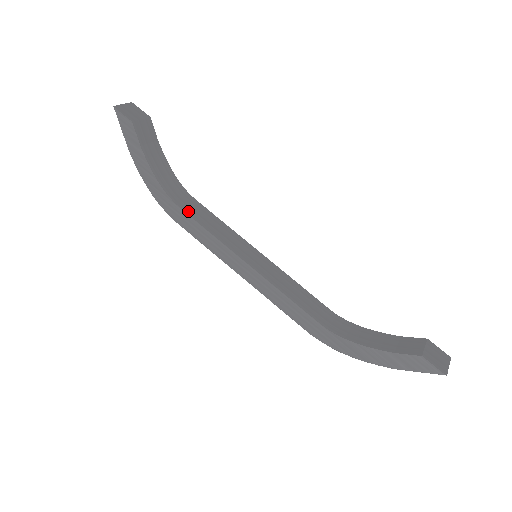
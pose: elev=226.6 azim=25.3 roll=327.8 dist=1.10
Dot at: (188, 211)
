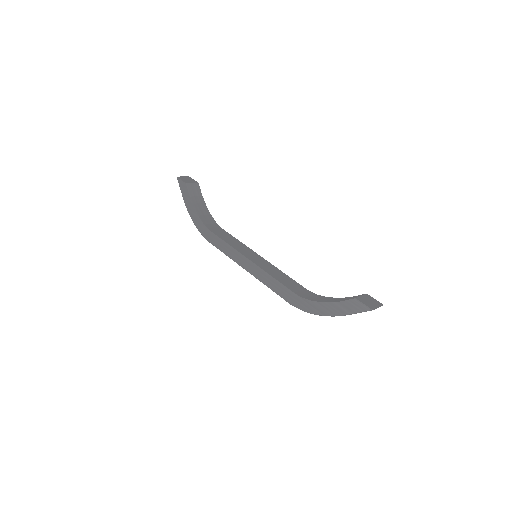
Dot at: (216, 233)
